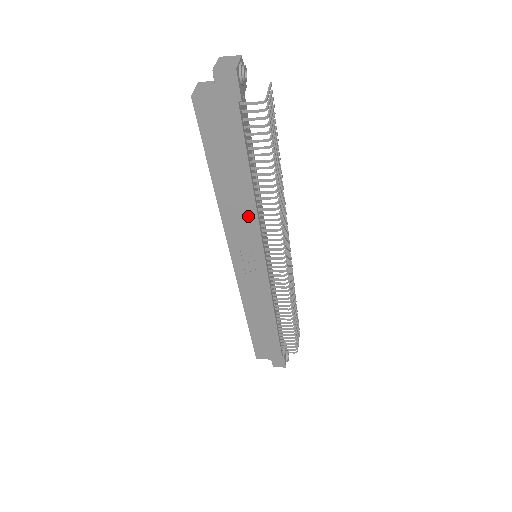
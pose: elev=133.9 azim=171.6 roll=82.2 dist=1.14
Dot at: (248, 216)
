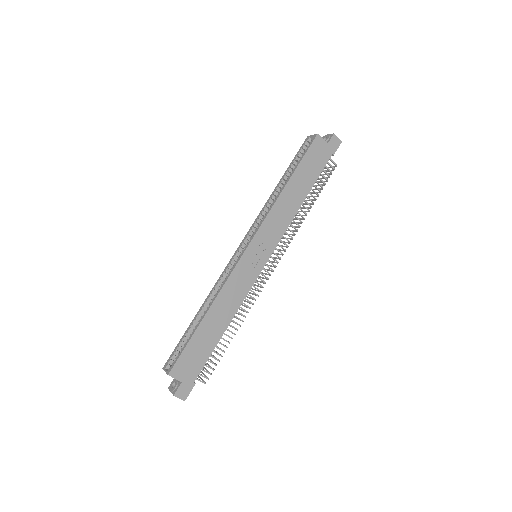
Dot at: (287, 217)
